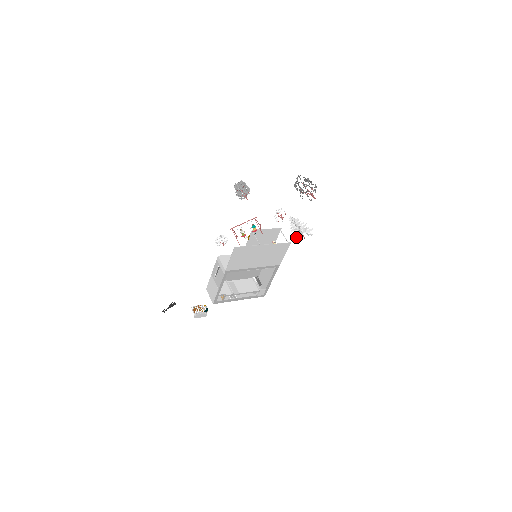
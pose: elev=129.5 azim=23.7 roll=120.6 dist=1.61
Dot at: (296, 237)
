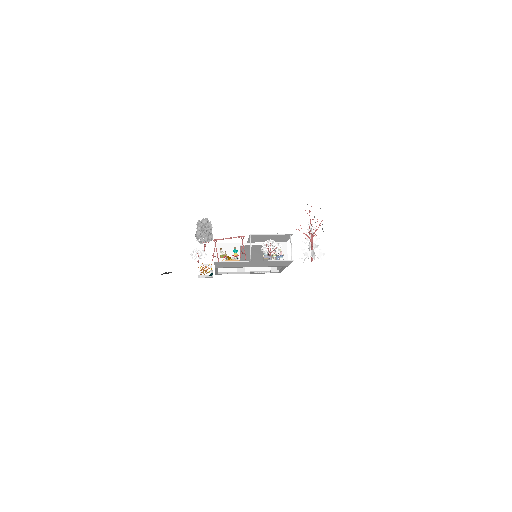
Dot at: occluded
